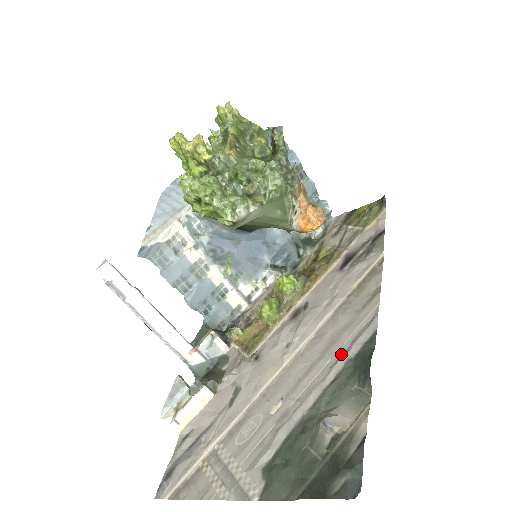
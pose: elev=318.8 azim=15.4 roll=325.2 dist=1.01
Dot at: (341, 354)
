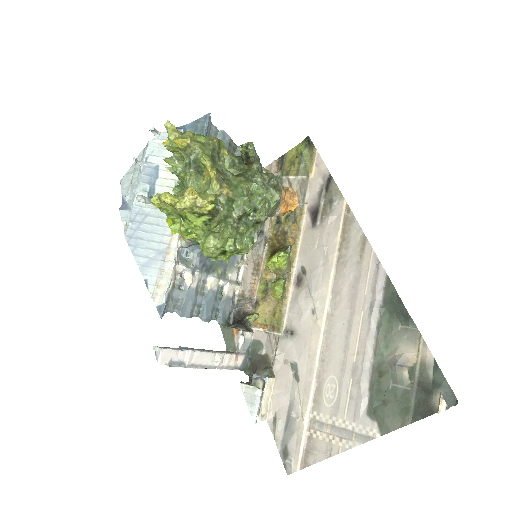
Dot at: (369, 304)
